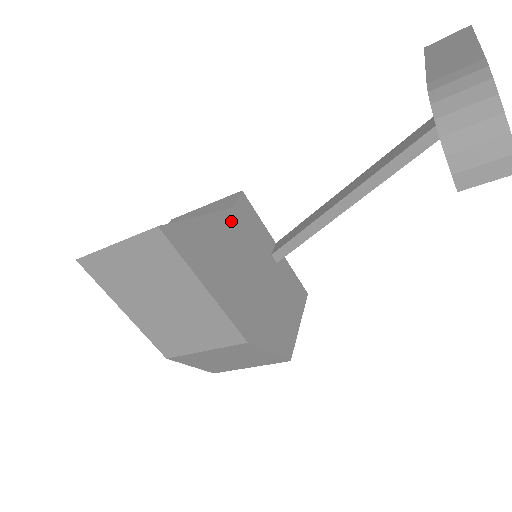
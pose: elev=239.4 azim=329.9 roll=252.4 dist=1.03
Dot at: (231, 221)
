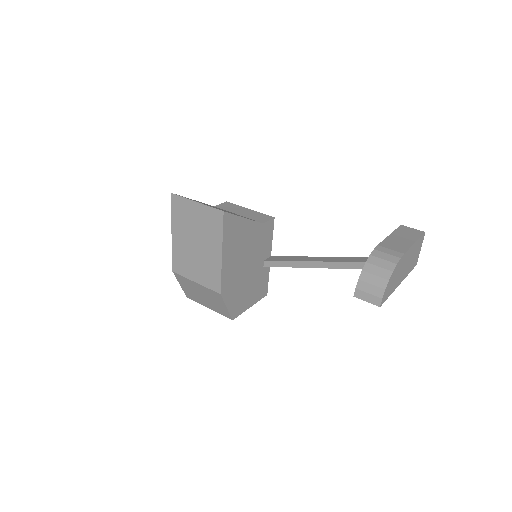
Dot at: (257, 230)
